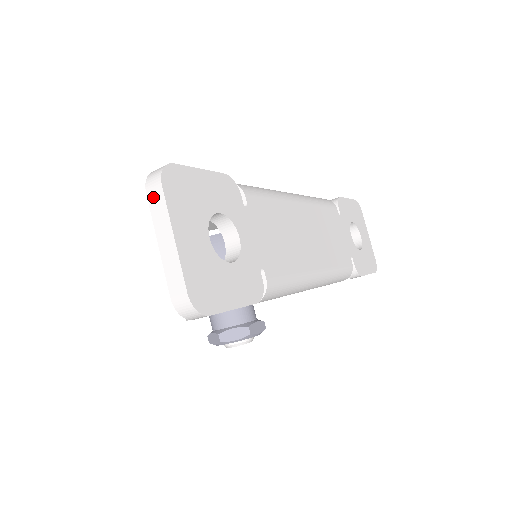
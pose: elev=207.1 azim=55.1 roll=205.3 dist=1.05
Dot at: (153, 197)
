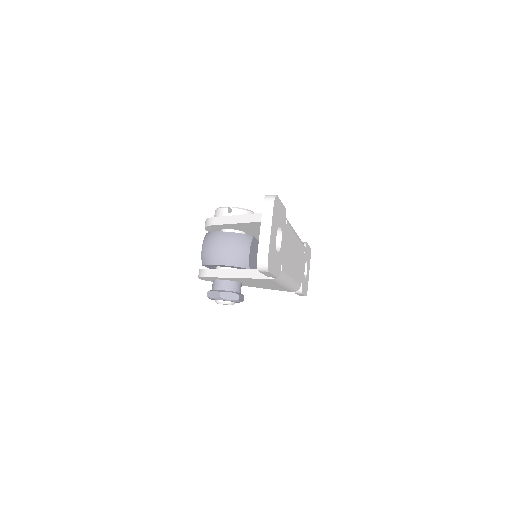
Dot at: (266, 207)
